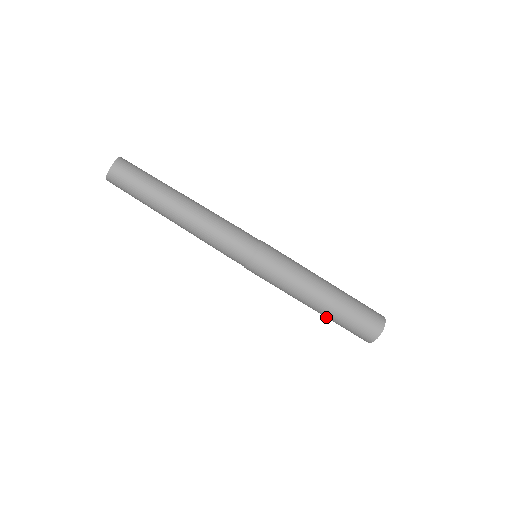
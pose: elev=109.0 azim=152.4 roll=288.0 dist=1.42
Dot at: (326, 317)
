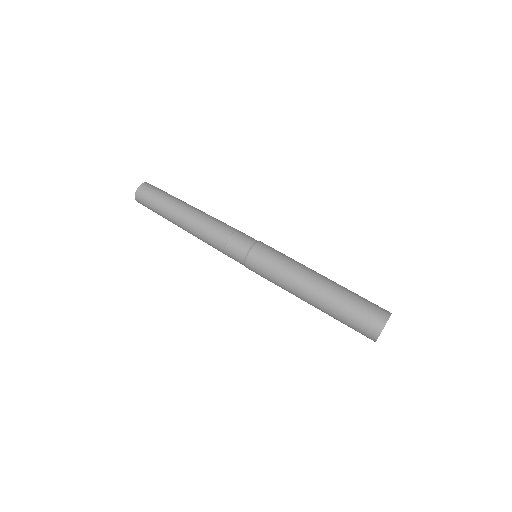
Dot at: occluded
